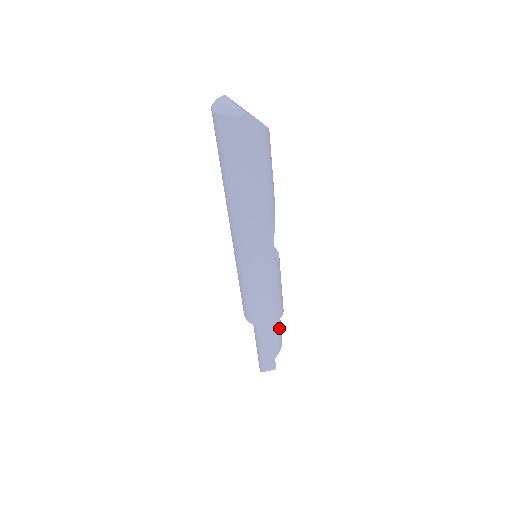
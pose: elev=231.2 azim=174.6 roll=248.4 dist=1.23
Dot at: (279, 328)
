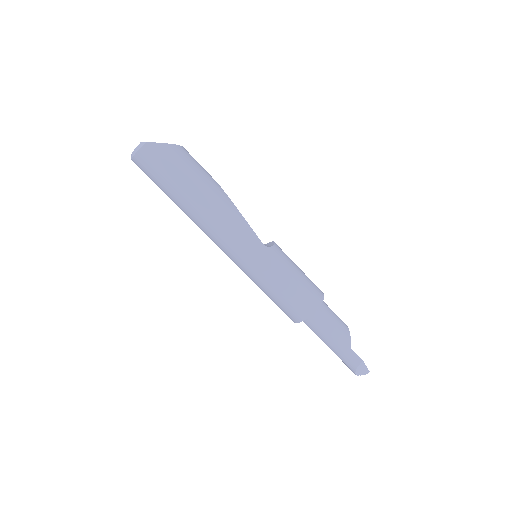
Dot at: (330, 314)
